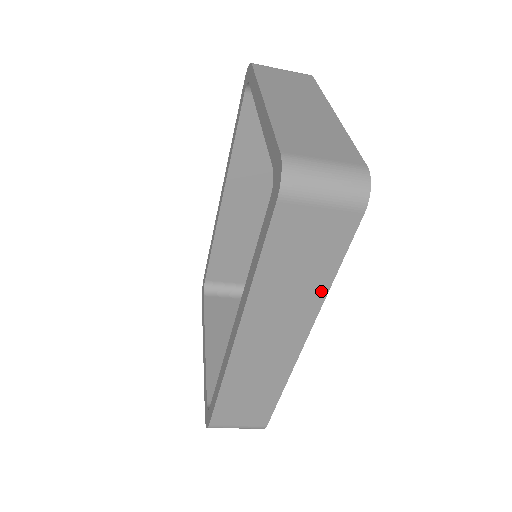
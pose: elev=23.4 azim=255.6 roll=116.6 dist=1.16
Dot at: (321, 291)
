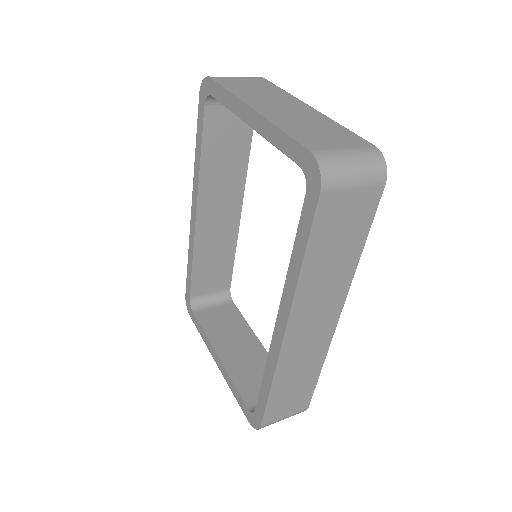
Dot at: (352, 265)
